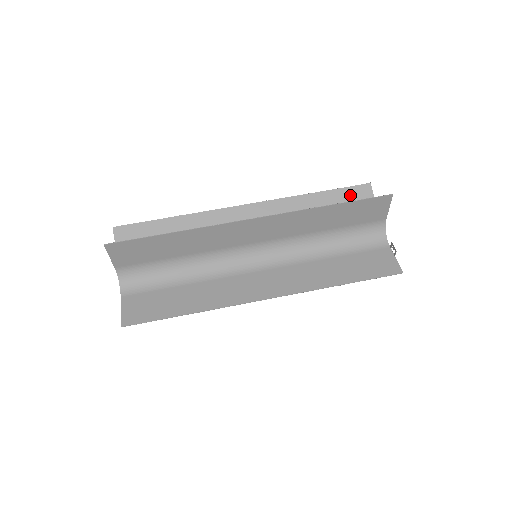
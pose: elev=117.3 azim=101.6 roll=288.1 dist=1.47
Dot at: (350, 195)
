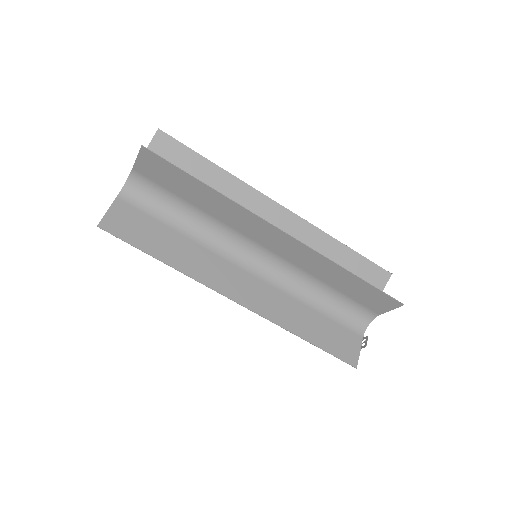
Dot at: (369, 270)
